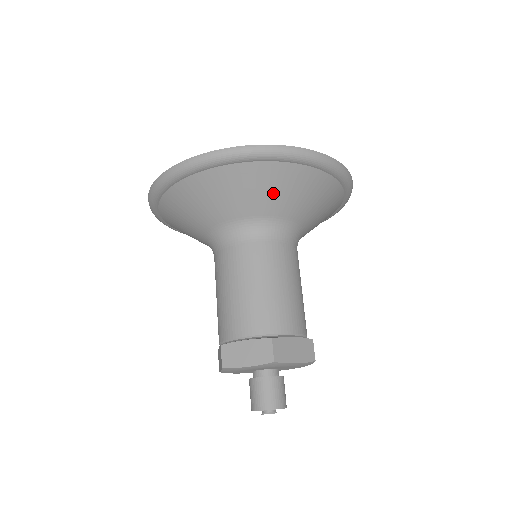
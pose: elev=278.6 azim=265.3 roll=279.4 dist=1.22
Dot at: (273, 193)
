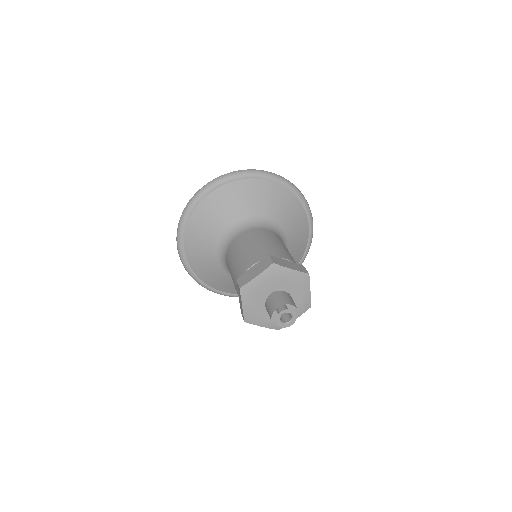
Dot at: (252, 199)
